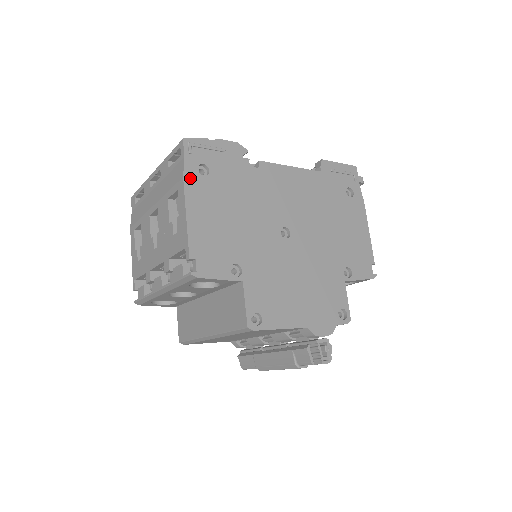
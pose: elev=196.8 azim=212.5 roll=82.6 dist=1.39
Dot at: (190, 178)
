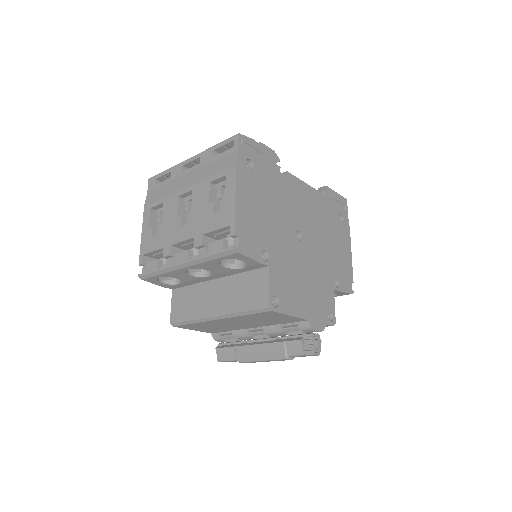
Dot at: (240, 167)
